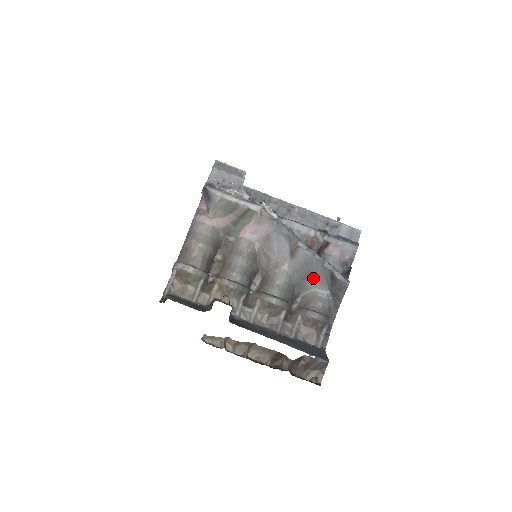
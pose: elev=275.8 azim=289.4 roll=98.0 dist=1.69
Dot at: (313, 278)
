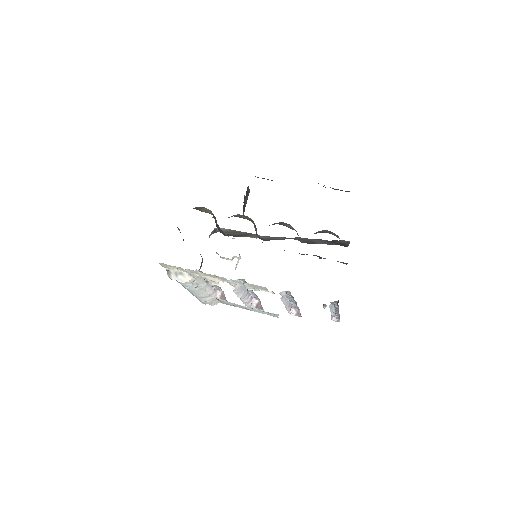
Dot at: (316, 243)
